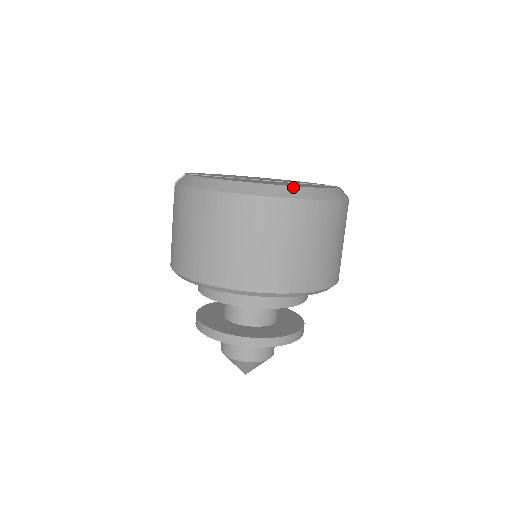
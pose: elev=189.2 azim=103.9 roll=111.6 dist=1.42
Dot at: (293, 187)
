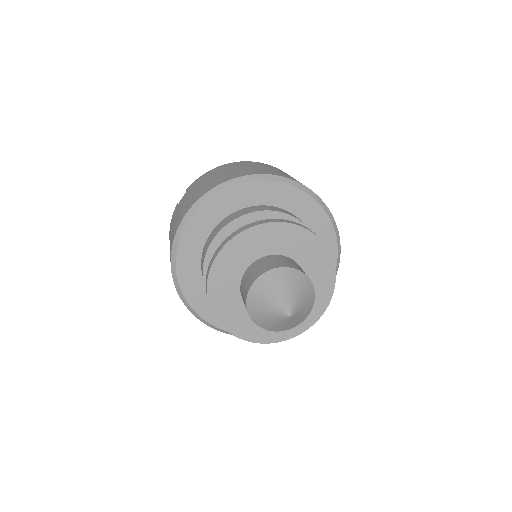
Dot at: occluded
